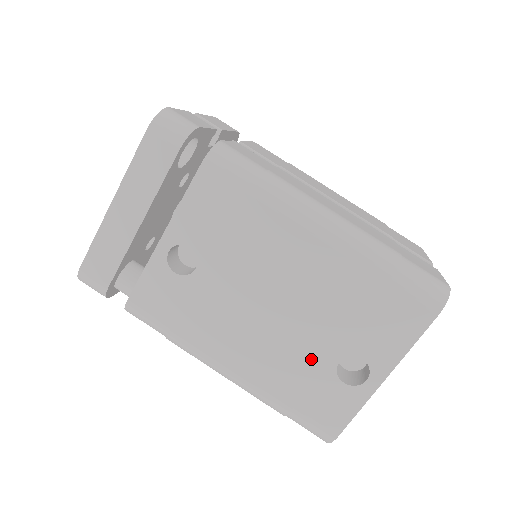
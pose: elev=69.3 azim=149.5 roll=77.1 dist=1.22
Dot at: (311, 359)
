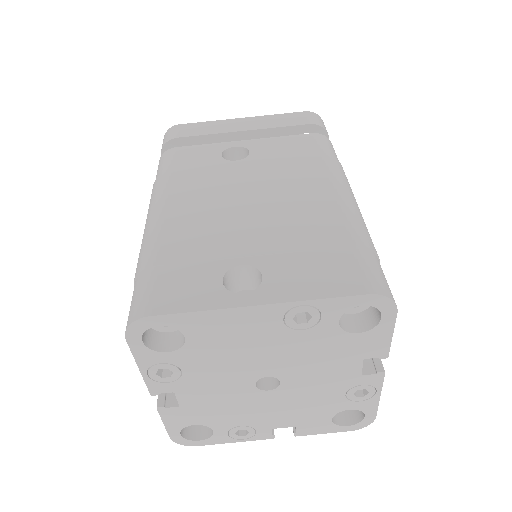
Dot at: (225, 247)
